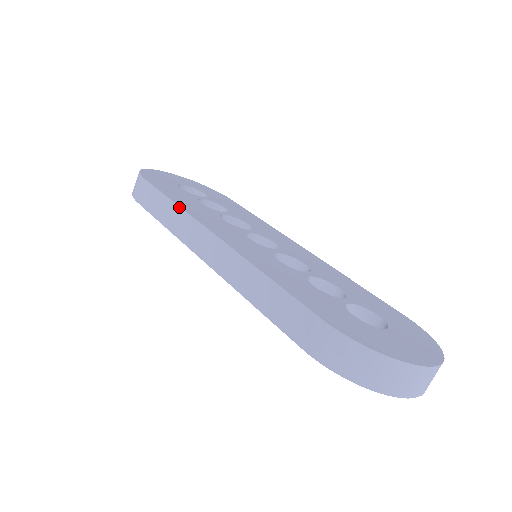
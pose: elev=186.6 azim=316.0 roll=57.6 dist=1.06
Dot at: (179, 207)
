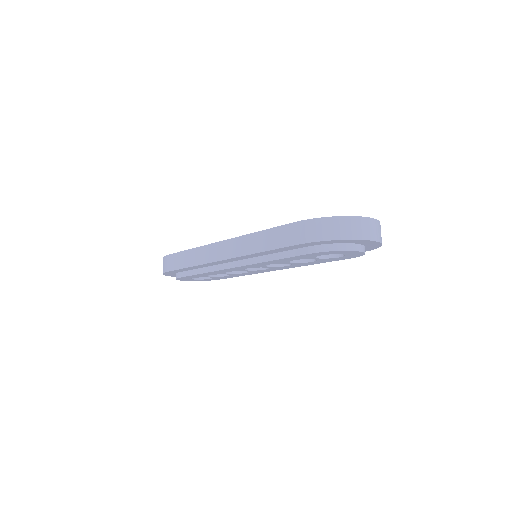
Dot at: (196, 248)
